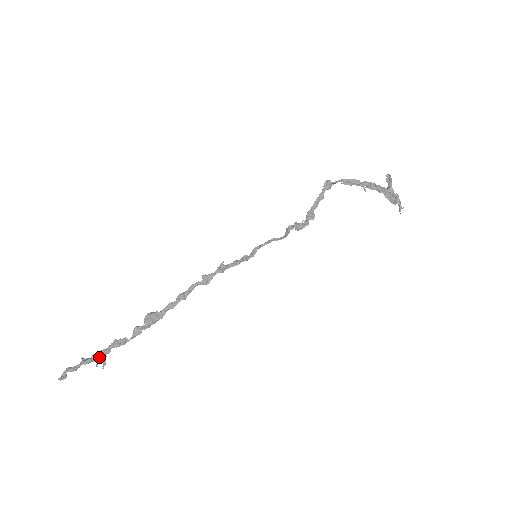
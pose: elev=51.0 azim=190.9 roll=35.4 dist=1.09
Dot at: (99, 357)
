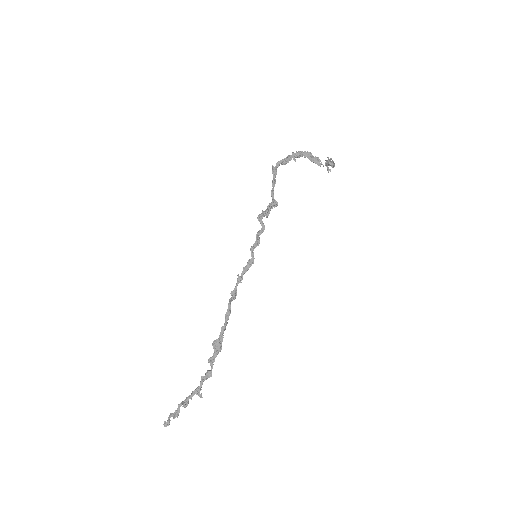
Dot at: (194, 394)
